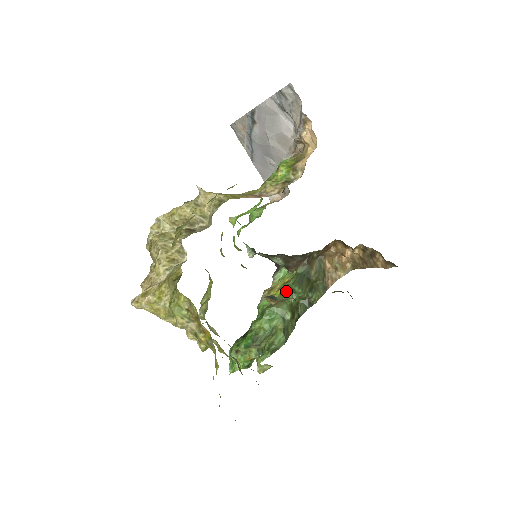
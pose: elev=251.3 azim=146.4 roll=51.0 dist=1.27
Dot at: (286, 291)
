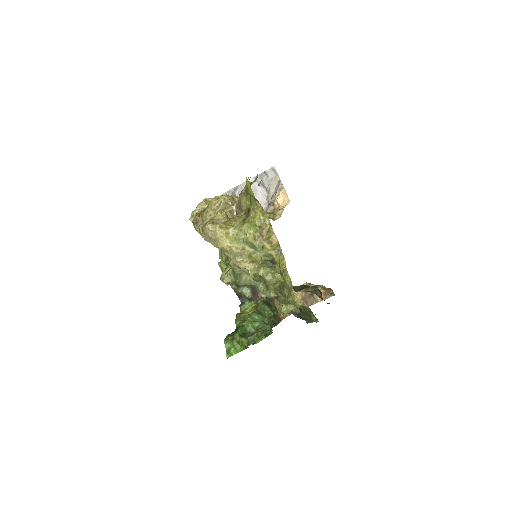
Dot at: (258, 309)
